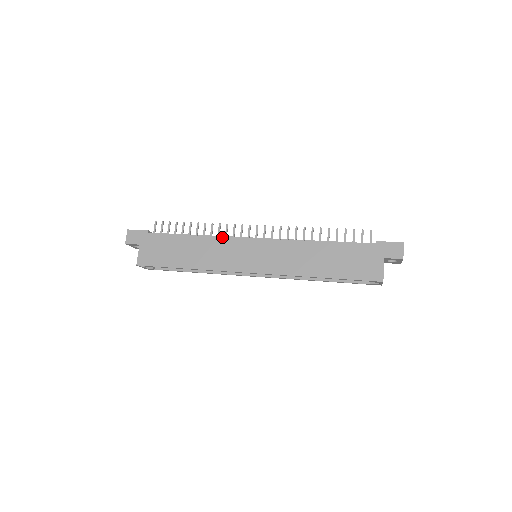
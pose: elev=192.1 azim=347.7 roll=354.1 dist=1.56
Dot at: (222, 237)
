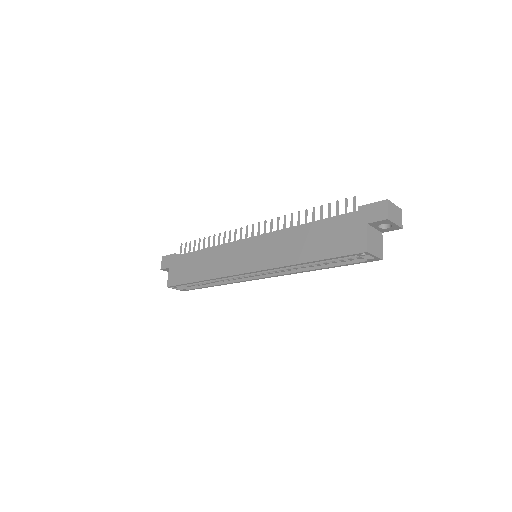
Dot at: (224, 244)
